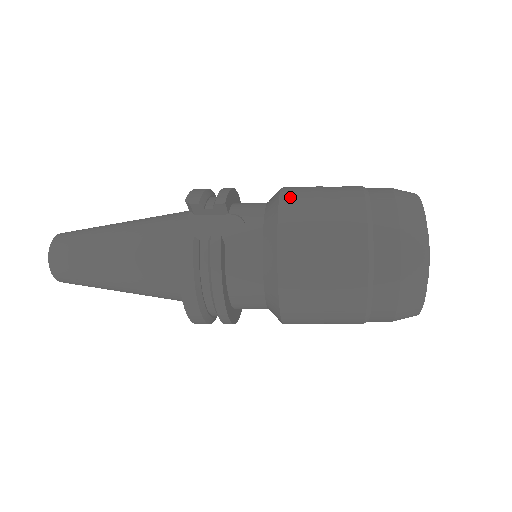
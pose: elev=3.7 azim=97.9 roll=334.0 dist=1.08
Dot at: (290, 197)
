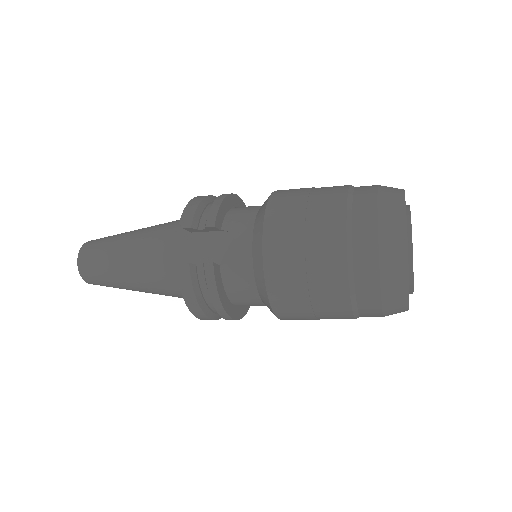
Dot at: (274, 216)
